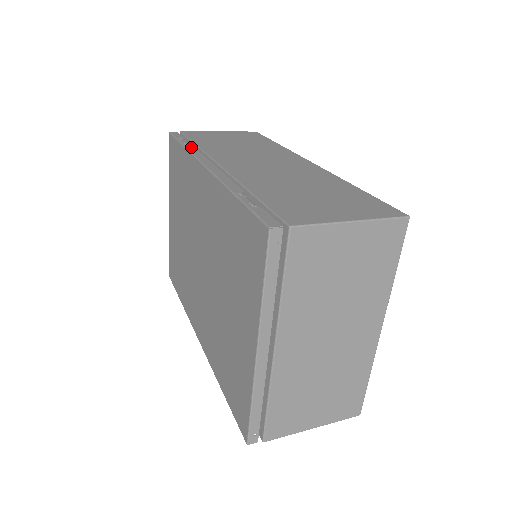
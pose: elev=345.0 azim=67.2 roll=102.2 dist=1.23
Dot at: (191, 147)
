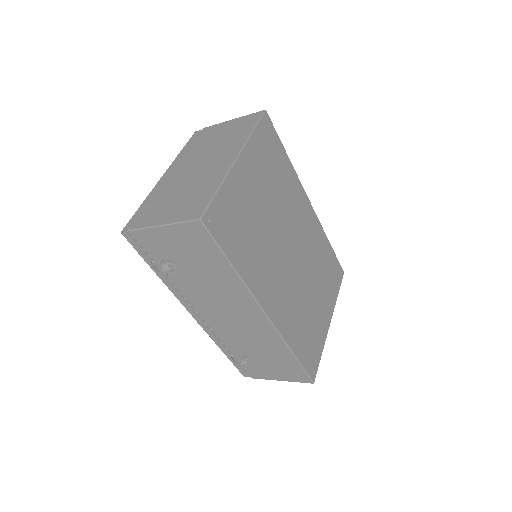
Dot at: occluded
